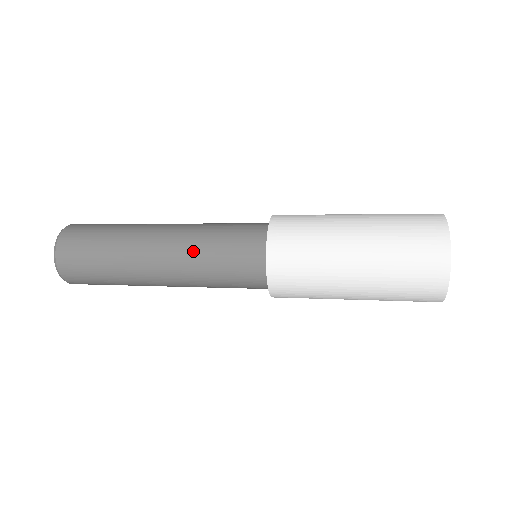
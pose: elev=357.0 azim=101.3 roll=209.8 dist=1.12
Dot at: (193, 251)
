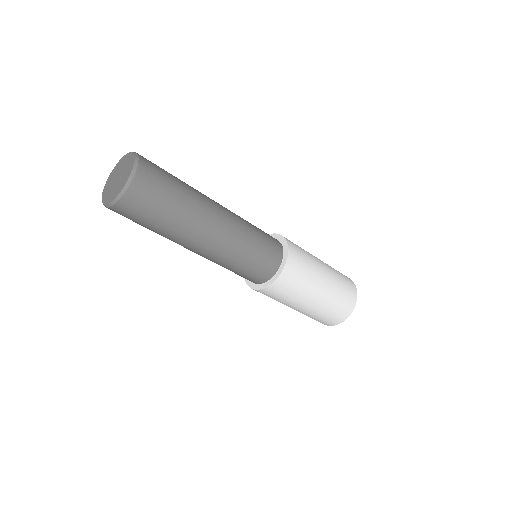
Dot at: (237, 247)
